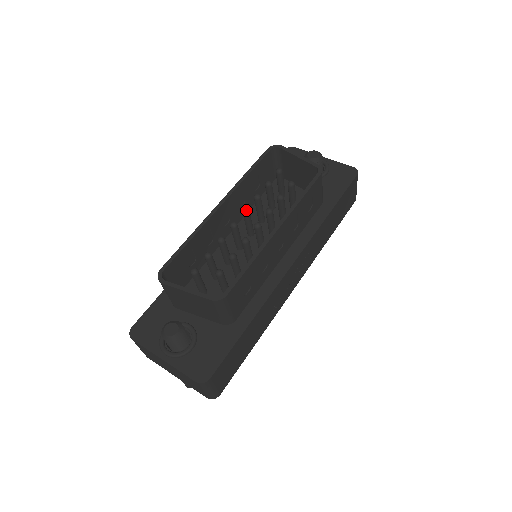
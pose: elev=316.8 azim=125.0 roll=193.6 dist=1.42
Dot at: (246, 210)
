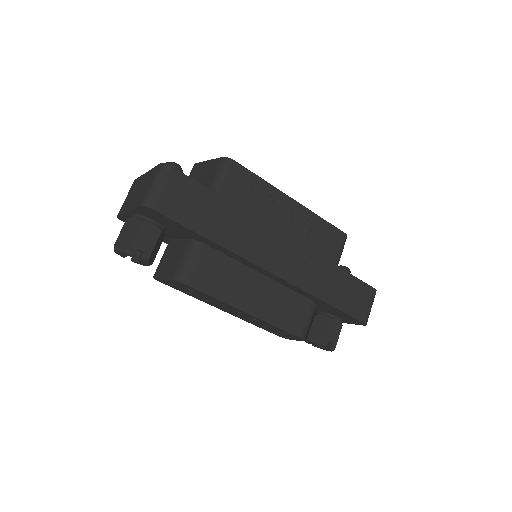
Dot at: occluded
